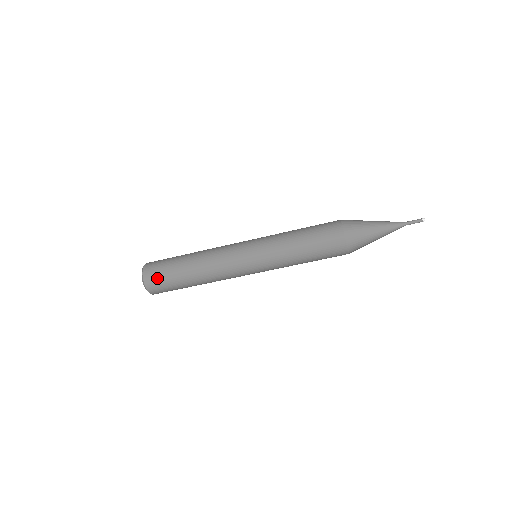
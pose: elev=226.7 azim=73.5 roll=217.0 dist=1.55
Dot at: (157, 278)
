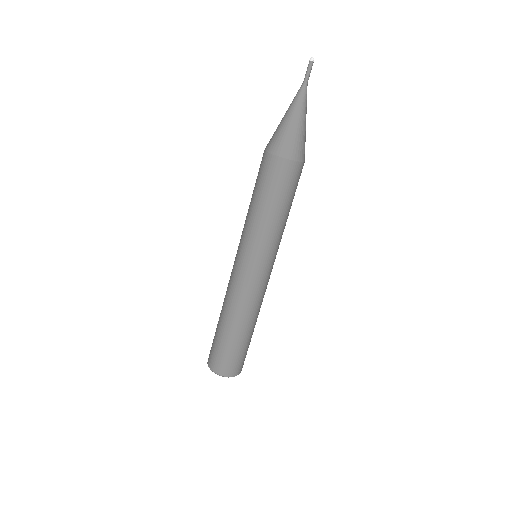
Dot at: (233, 364)
